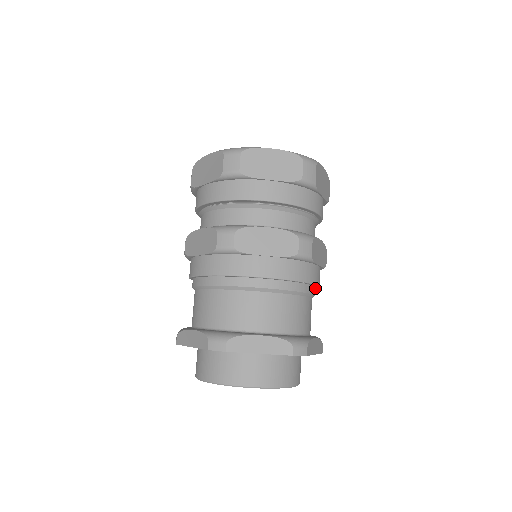
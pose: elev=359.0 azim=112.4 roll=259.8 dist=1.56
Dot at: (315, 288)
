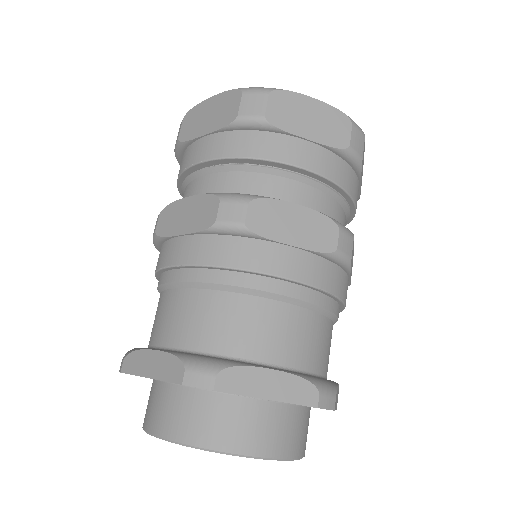
Dot at: occluded
